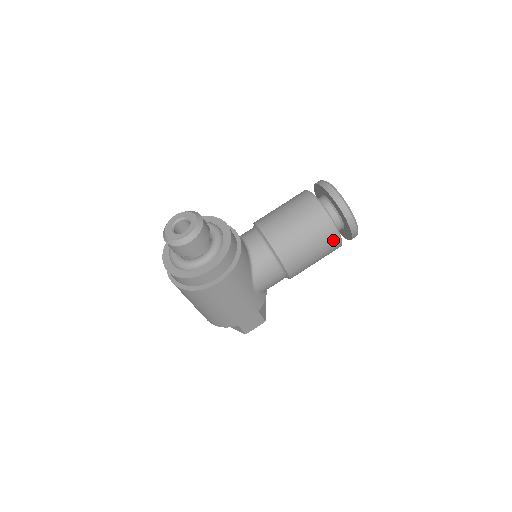
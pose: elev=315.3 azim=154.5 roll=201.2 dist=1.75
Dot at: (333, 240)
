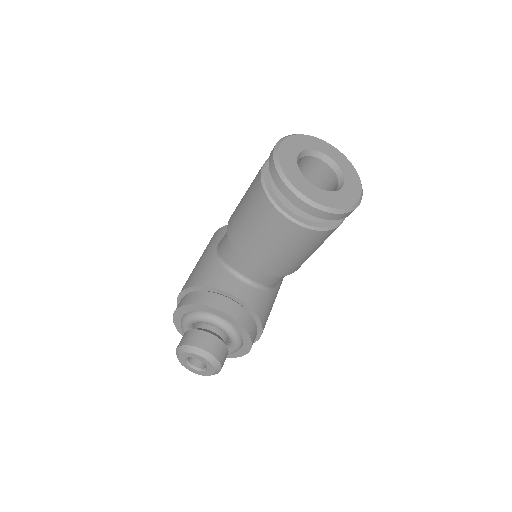
Dot at: occluded
